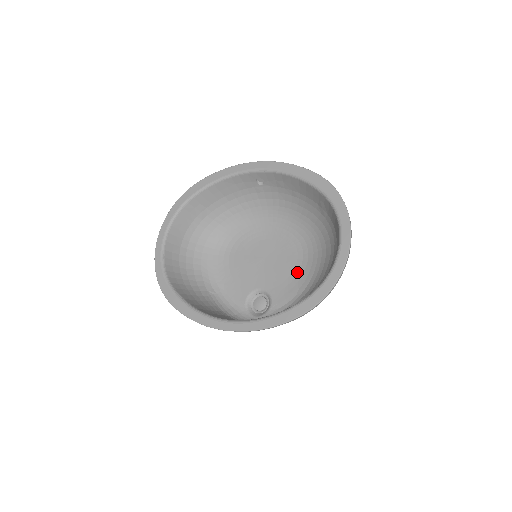
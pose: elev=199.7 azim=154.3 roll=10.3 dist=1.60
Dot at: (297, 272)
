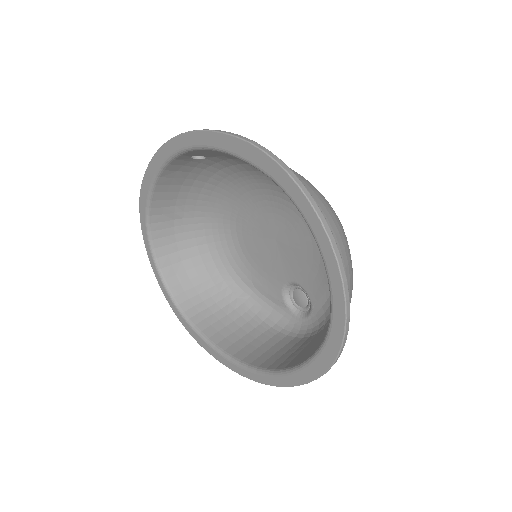
Dot at: (318, 257)
